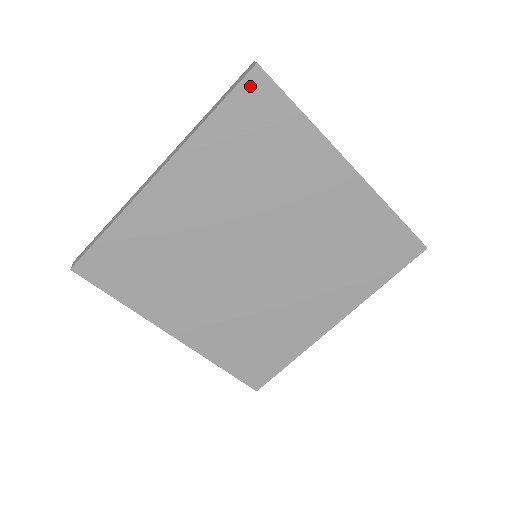
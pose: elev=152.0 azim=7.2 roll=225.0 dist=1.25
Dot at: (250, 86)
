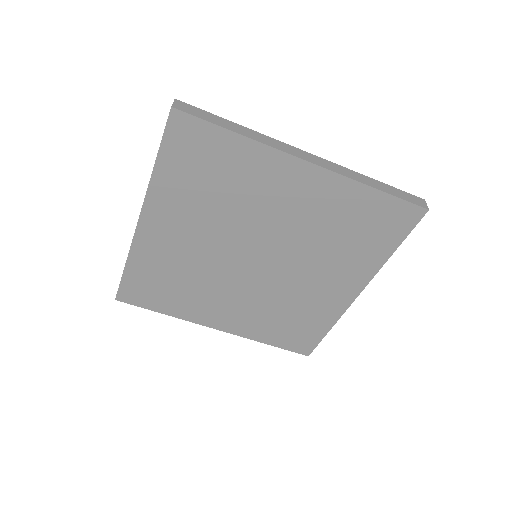
Dot at: (176, 128)
